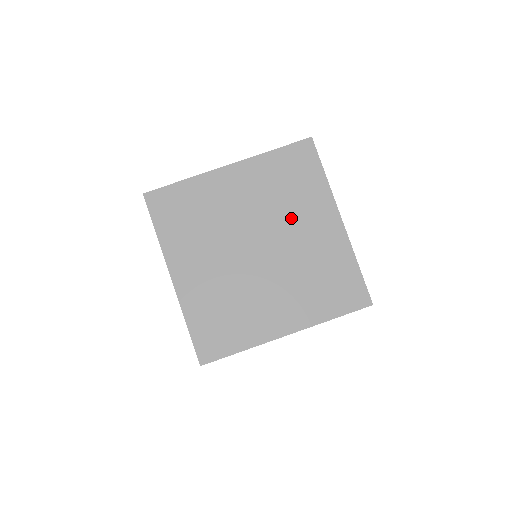
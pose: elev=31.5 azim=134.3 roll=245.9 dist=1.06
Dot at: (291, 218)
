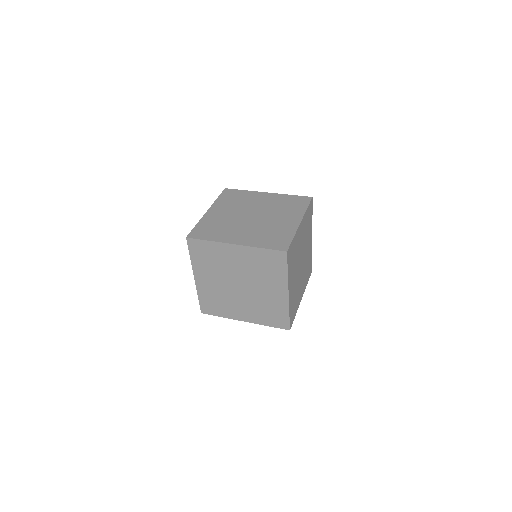
Dot at: (278, 214)
